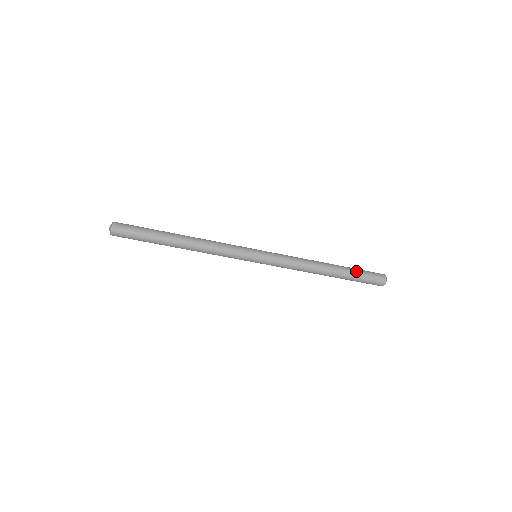
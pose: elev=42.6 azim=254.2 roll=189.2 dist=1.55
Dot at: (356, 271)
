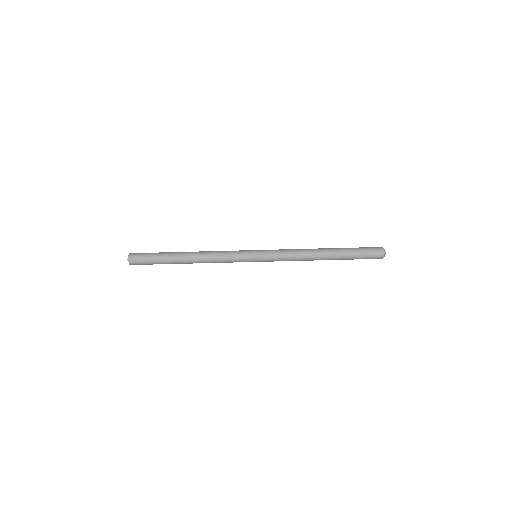
Dot at: occluded
